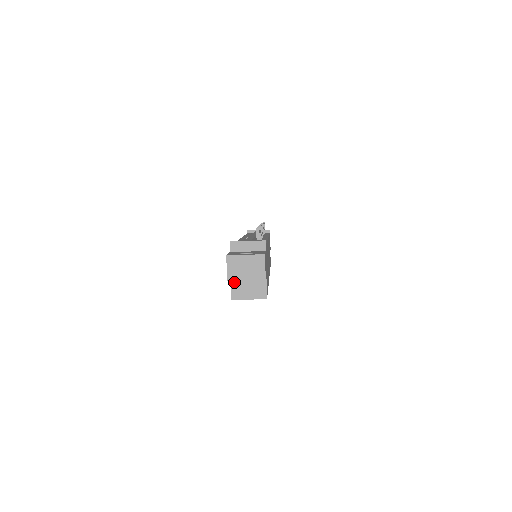
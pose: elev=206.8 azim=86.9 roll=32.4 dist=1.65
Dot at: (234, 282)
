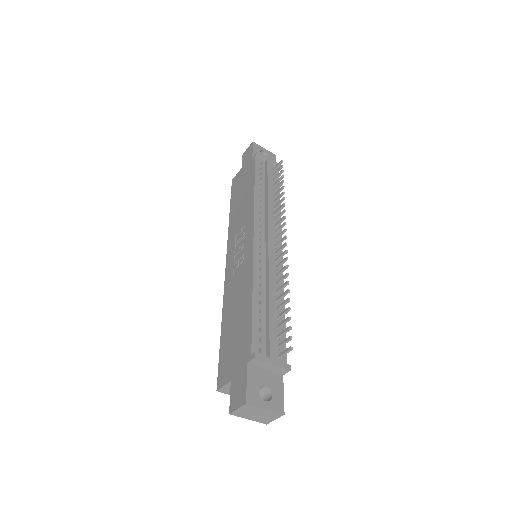
Dot at: occluded
